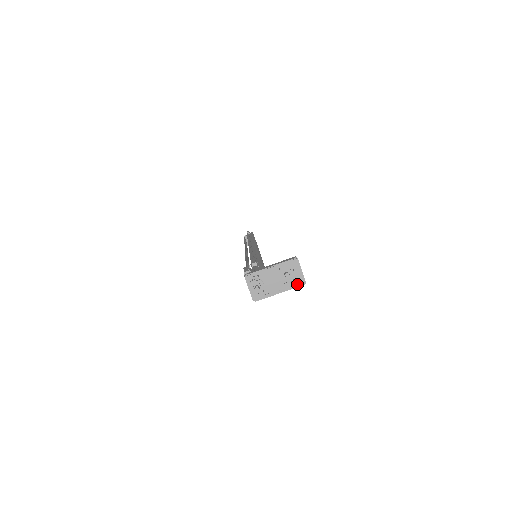
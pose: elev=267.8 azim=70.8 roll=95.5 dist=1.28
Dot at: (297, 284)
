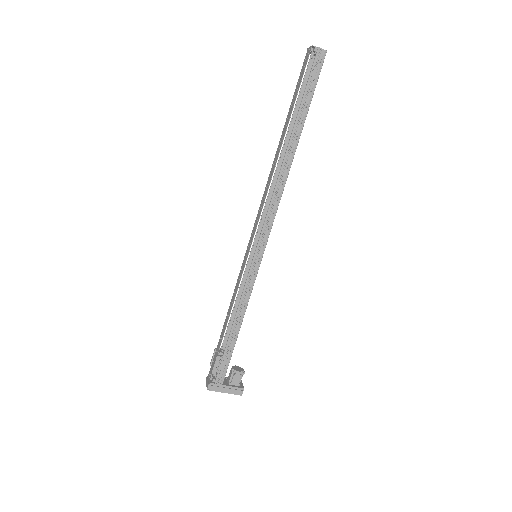
Dot at: occluded
